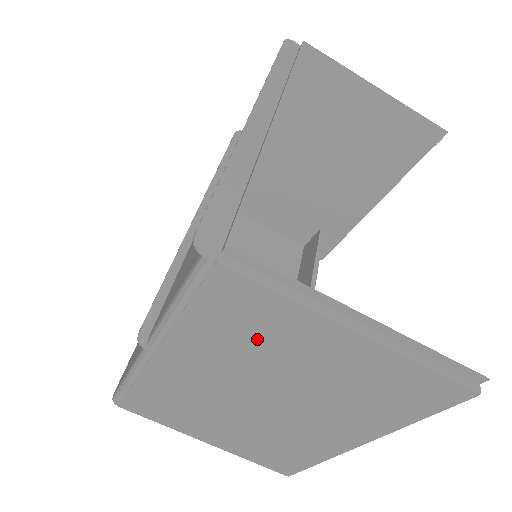
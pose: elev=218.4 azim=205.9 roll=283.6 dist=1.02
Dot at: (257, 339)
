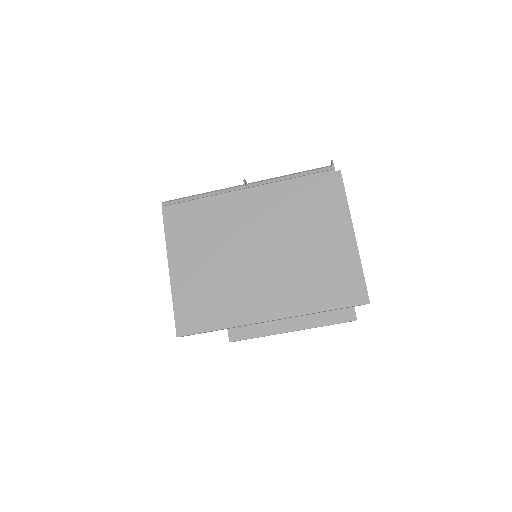
Dot at: (305, 211)
